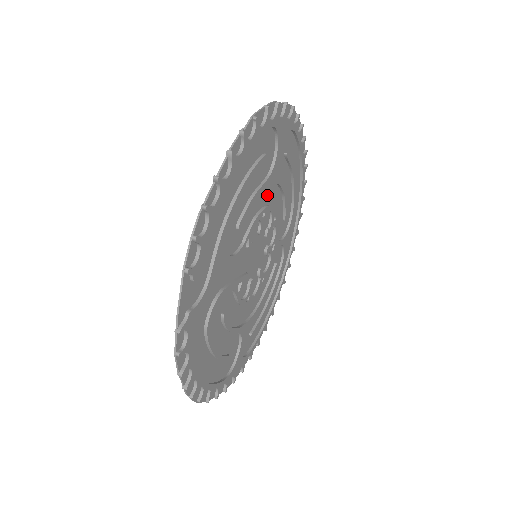
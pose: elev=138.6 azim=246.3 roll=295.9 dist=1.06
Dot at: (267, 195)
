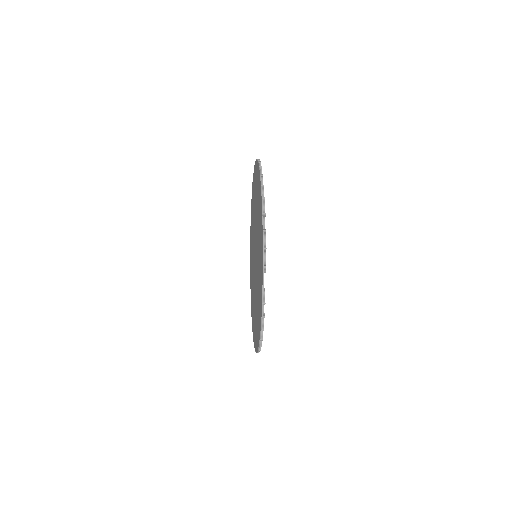
Dot at: occluded
